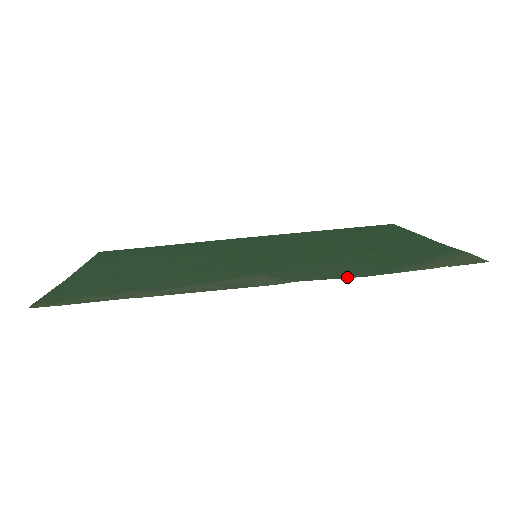
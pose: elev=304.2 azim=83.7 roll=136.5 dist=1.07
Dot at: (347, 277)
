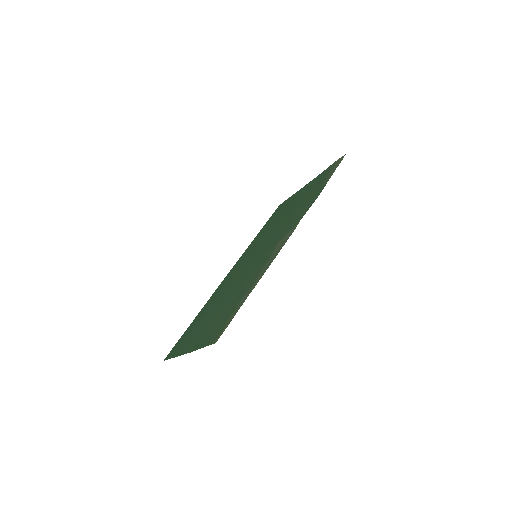
Dot at: occluded
